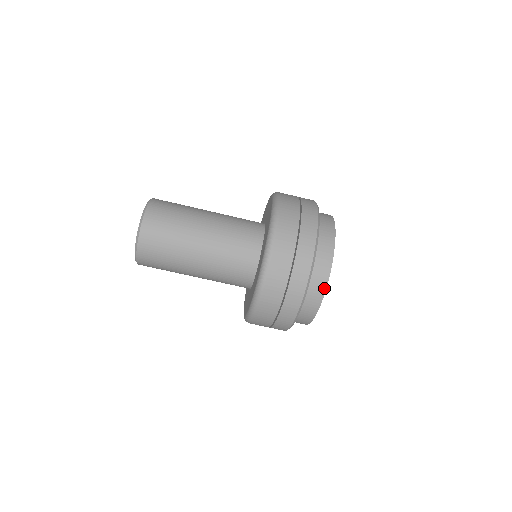
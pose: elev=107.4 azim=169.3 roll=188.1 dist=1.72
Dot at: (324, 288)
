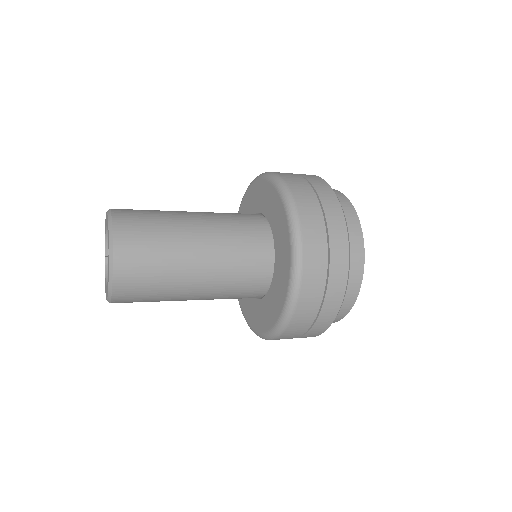
Dot at: (358, 286)
